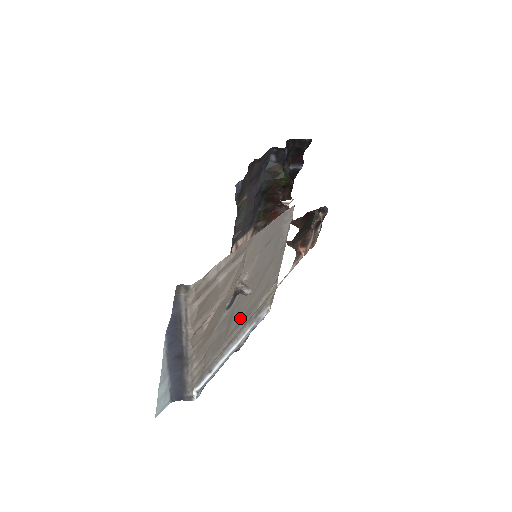
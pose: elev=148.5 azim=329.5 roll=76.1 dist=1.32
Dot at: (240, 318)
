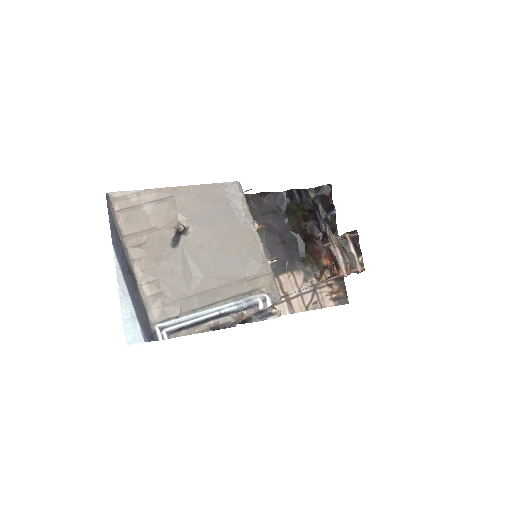
Dot at: (206, 275)
